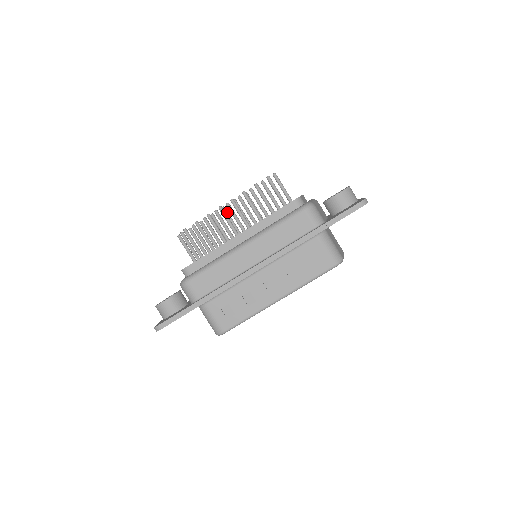
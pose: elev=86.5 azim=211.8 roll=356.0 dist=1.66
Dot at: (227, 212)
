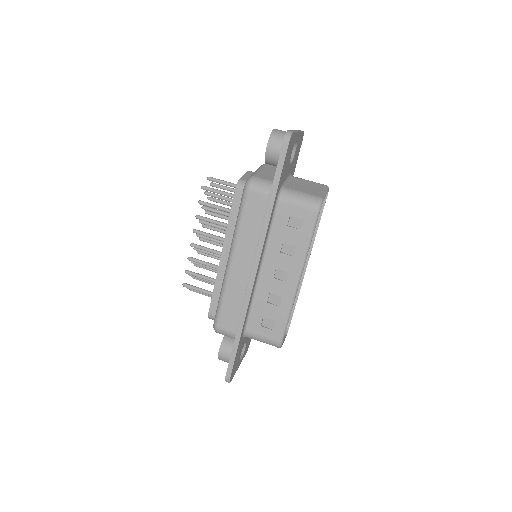
Dot at: (206, 240)
